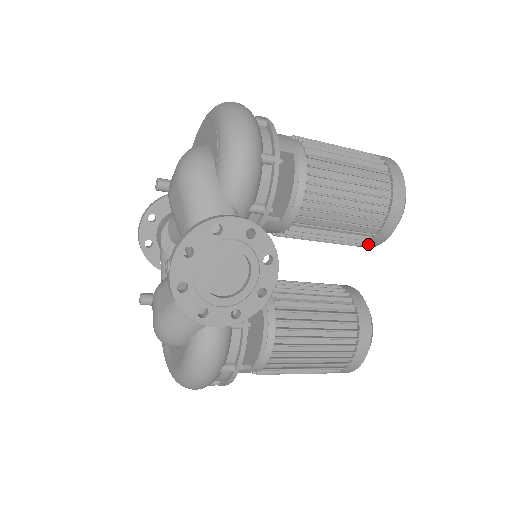
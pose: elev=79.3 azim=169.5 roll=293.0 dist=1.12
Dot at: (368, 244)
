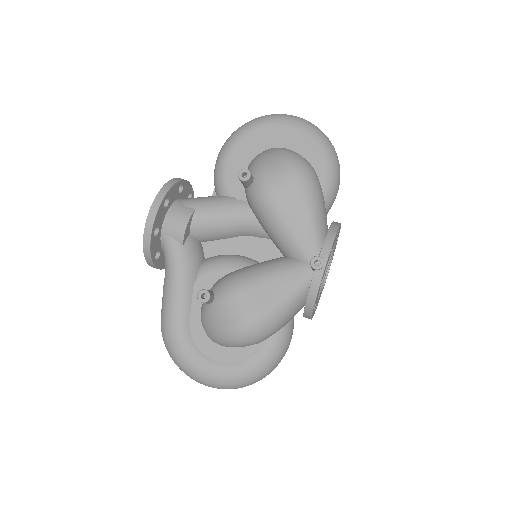
Dot at: occluded
